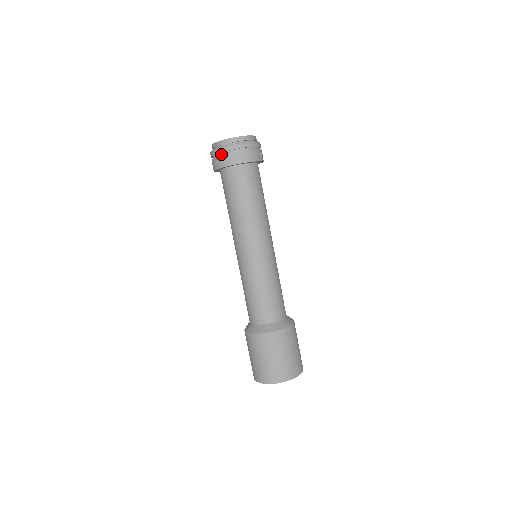
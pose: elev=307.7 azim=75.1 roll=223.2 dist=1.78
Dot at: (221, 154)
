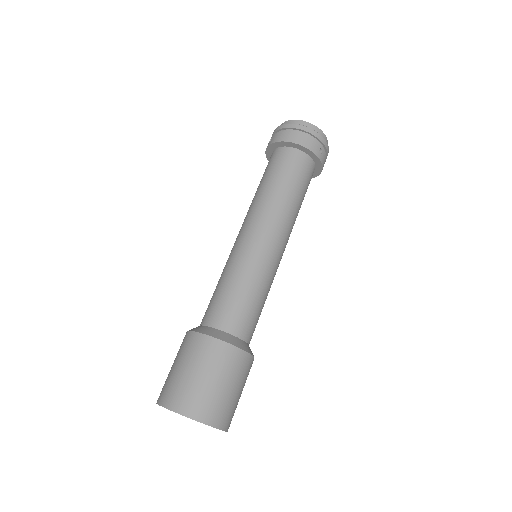
Dot at: occluded
